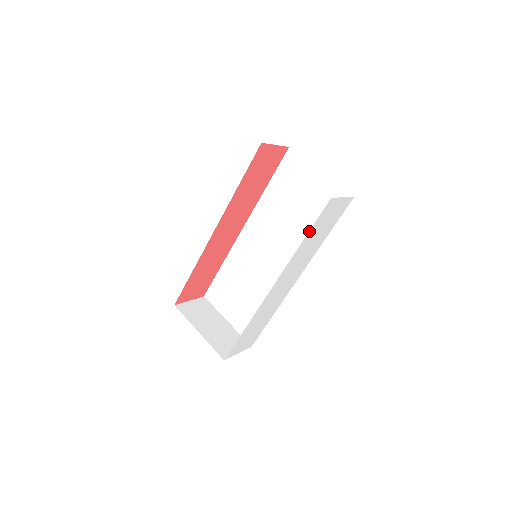
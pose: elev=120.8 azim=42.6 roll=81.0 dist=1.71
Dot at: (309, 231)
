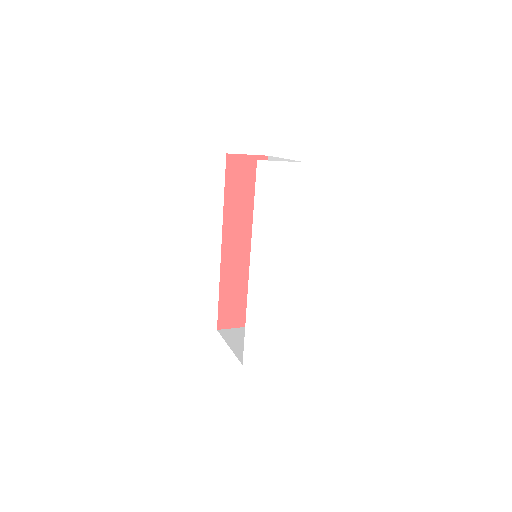
Dot at: (255, 199)
